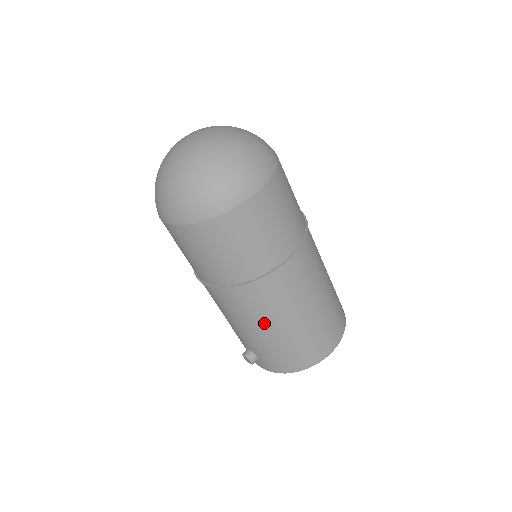
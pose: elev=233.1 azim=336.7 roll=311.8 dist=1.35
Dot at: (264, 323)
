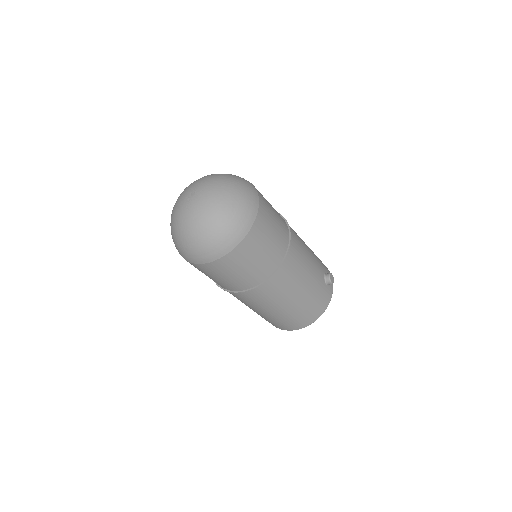
Dot at: occluded
